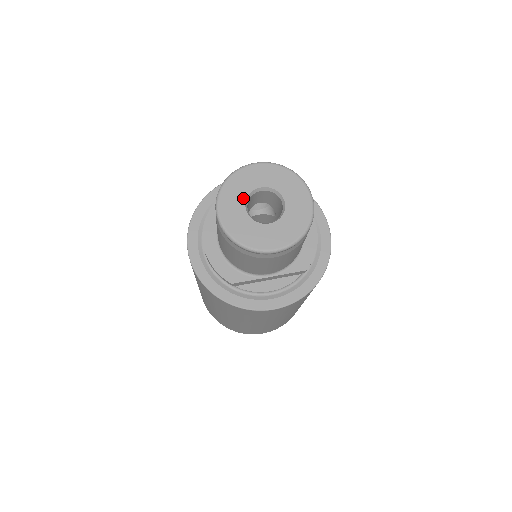
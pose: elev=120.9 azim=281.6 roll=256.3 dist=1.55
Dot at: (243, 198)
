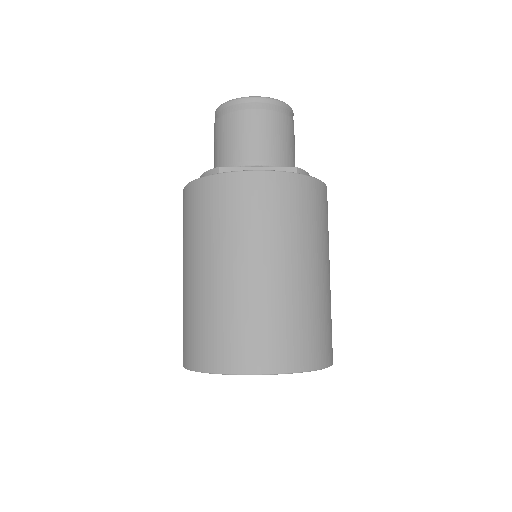
Dot at: occluded
